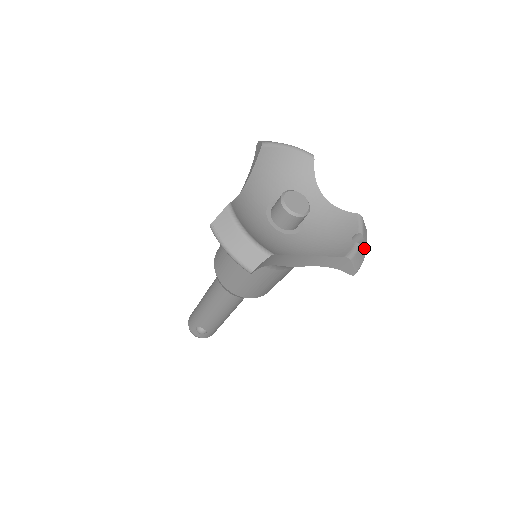
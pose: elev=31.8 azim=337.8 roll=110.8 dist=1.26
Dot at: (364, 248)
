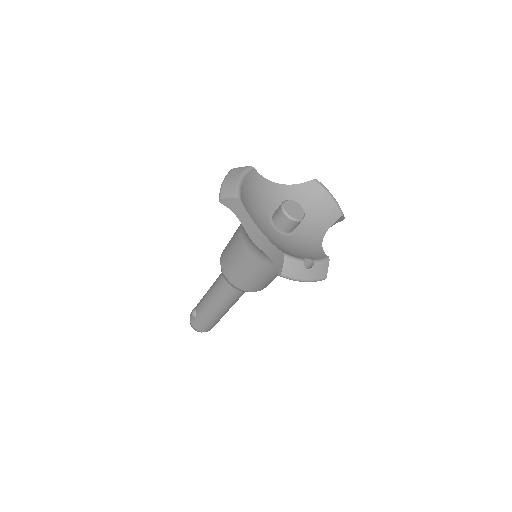
Dot at: (307, 273)
